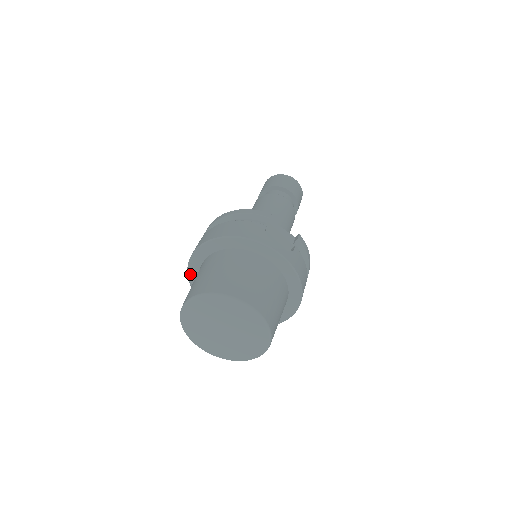
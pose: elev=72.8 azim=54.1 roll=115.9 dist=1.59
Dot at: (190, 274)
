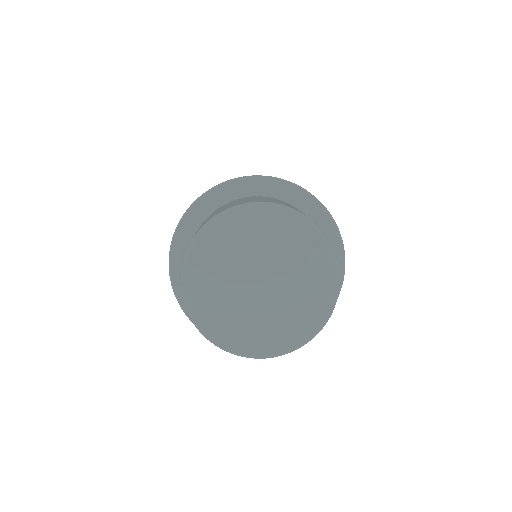
Dot at: (173, 262)
